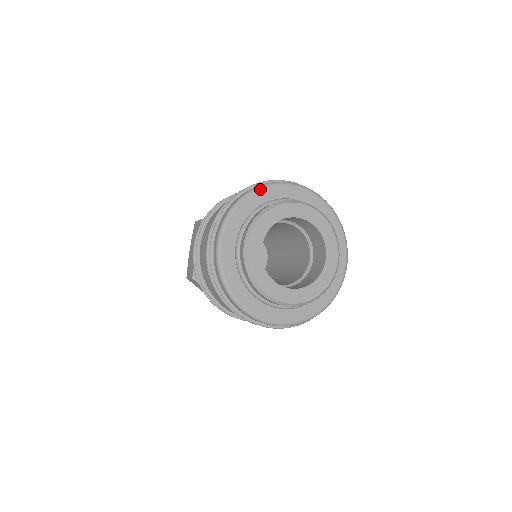
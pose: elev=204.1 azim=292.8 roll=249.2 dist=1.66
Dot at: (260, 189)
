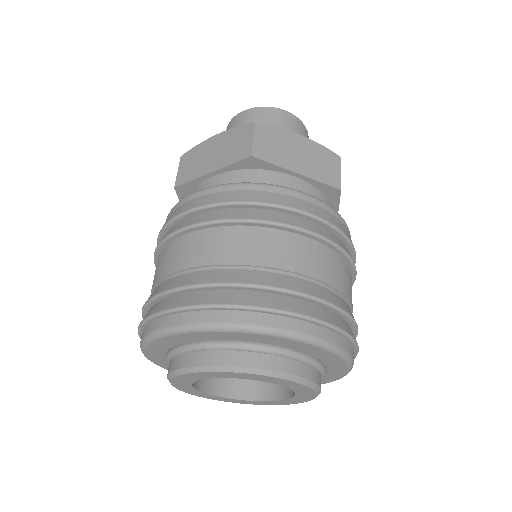
Dot at: (171, 335)
